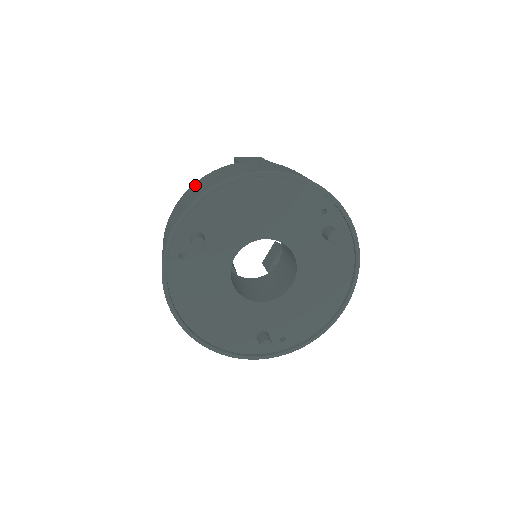
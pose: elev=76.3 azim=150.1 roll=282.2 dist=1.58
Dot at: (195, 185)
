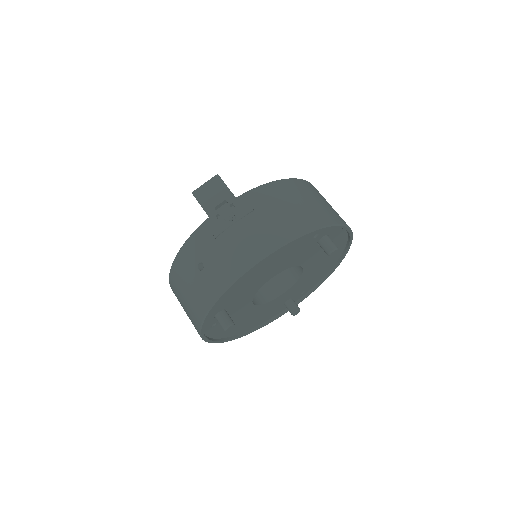
Dot at: (183, 263)
